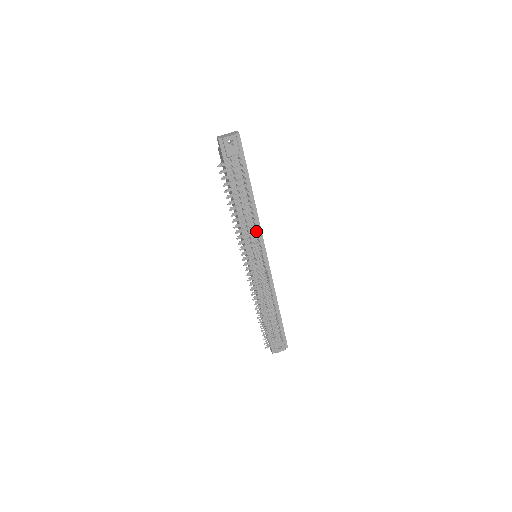
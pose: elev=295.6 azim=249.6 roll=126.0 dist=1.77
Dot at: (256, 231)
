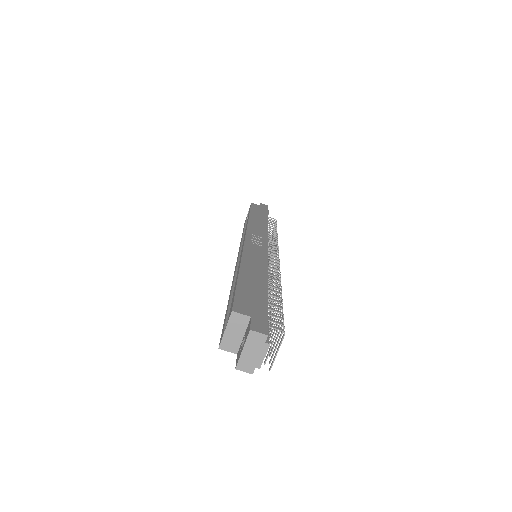
Dot at: occluded
